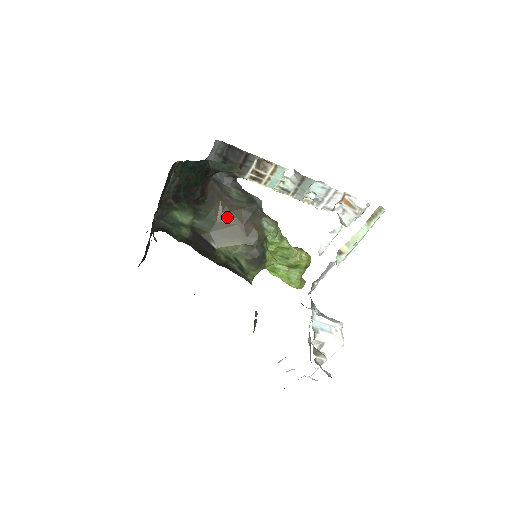
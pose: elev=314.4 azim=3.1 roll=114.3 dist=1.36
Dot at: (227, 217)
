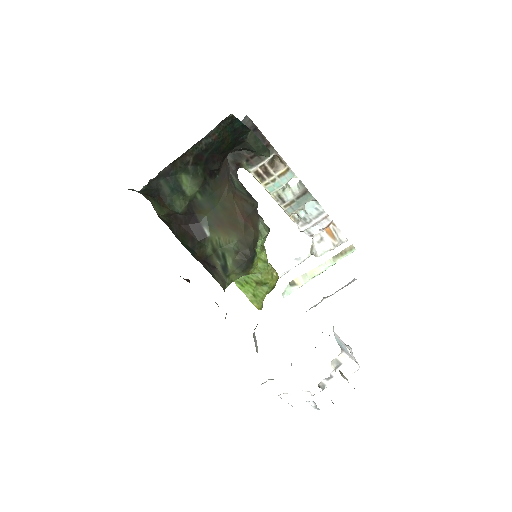
Dot at: (230, 204)
